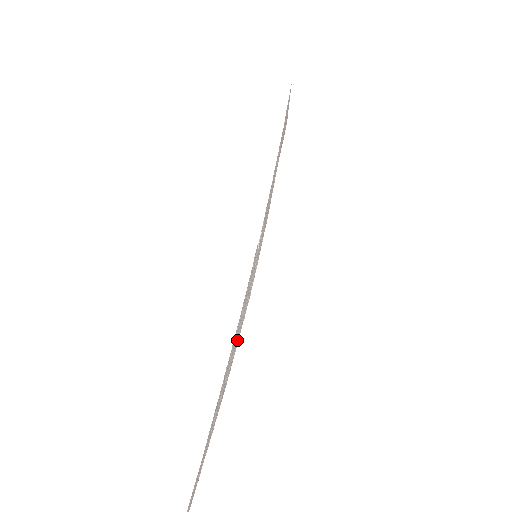
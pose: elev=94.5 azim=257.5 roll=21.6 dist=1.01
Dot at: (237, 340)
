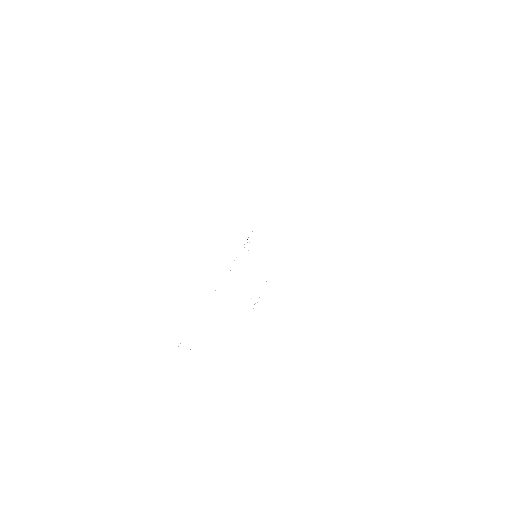
Dot at: occluded
